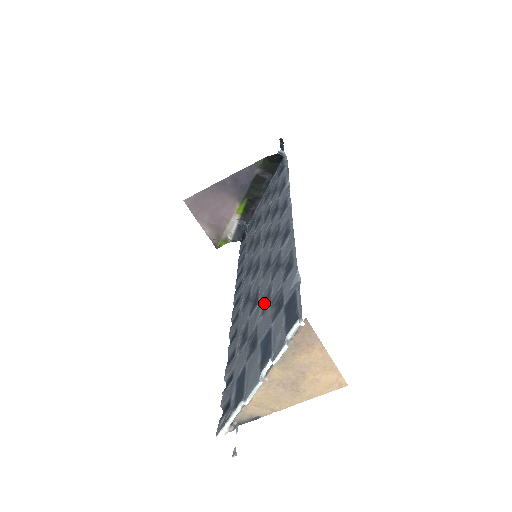
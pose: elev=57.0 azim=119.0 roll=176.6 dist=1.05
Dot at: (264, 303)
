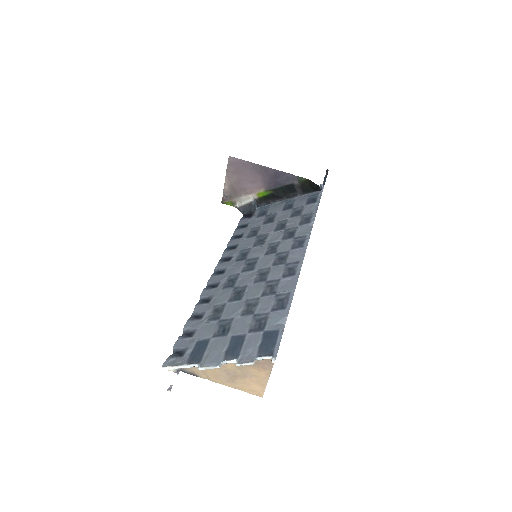
Dot at: (247, 307)
